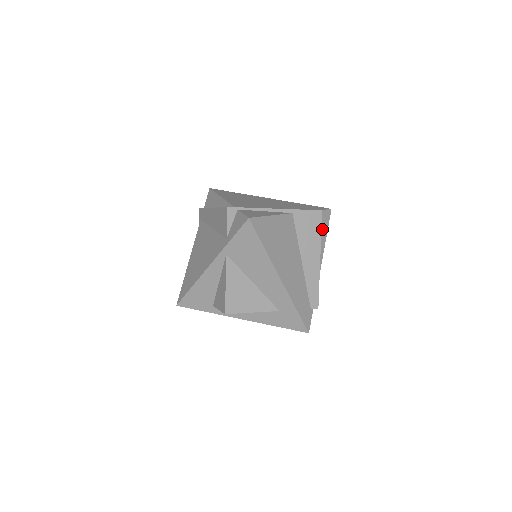
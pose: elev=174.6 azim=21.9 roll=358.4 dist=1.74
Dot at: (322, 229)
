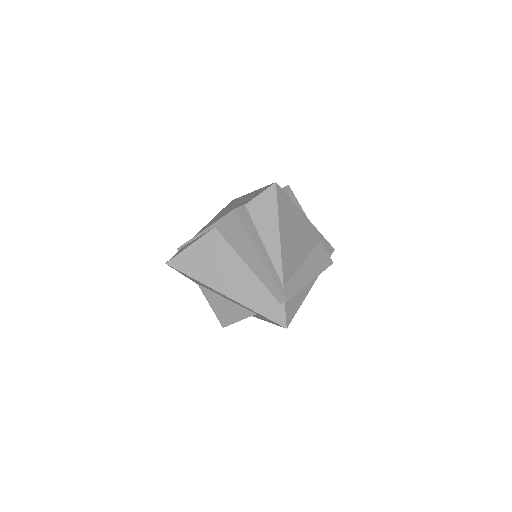
Dot at: (268, 214)
